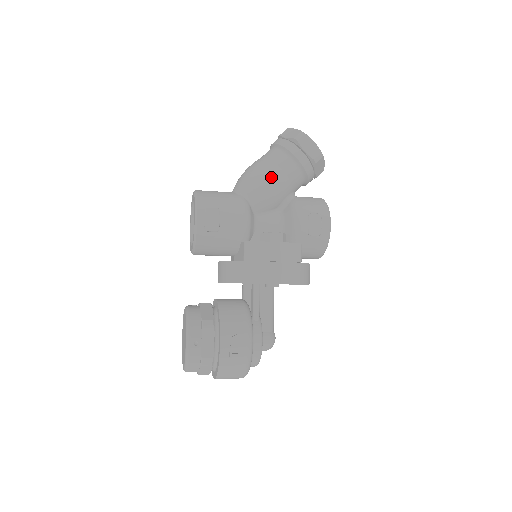
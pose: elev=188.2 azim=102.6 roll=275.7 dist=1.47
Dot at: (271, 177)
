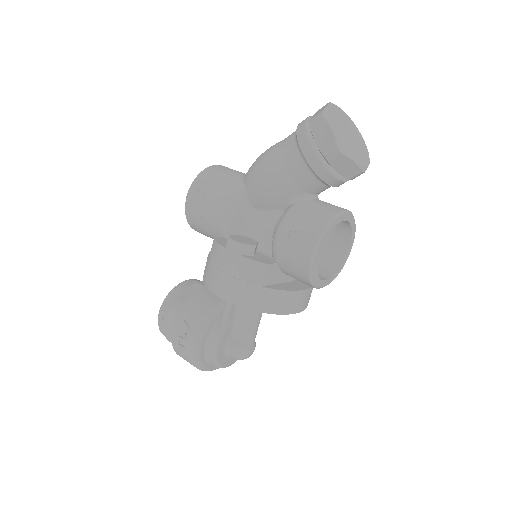
Dot at: (268, 169)
